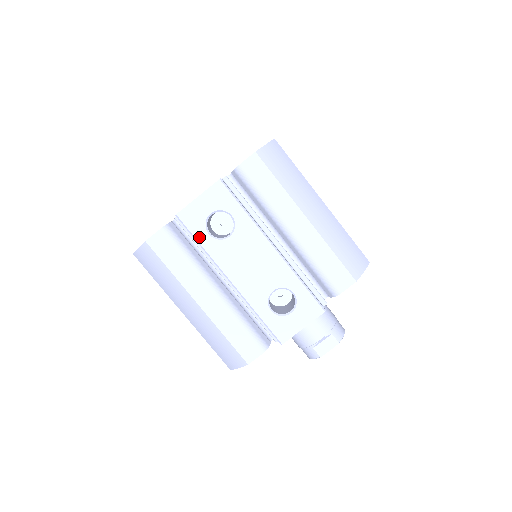
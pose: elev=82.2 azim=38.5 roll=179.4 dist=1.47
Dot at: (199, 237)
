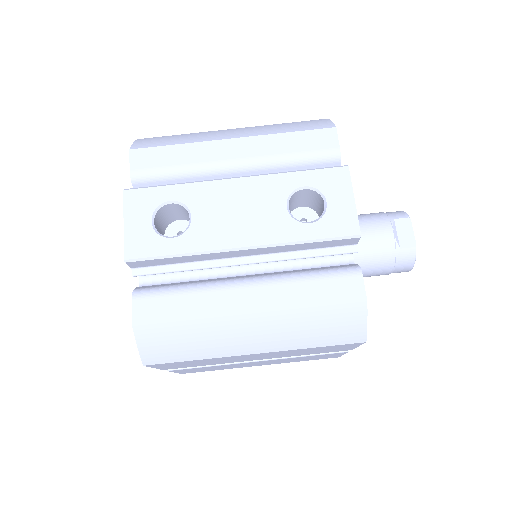
Dot at: (167, 251)
